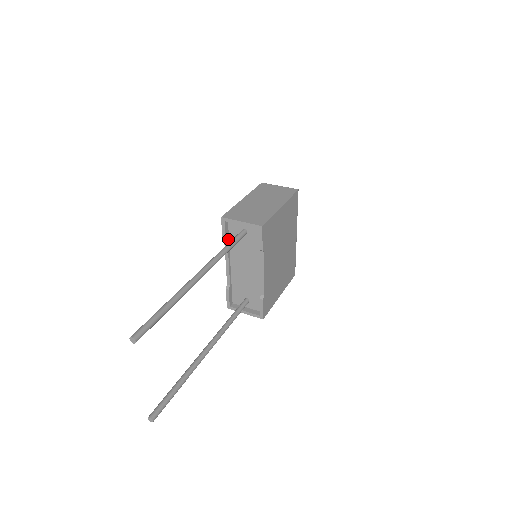
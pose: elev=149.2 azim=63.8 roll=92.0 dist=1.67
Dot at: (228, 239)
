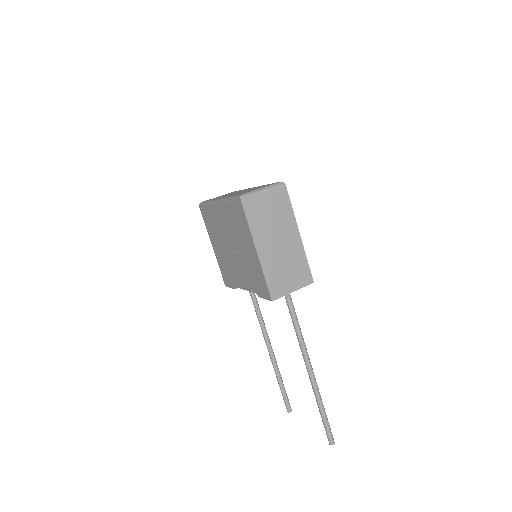
Dot at: occluded
